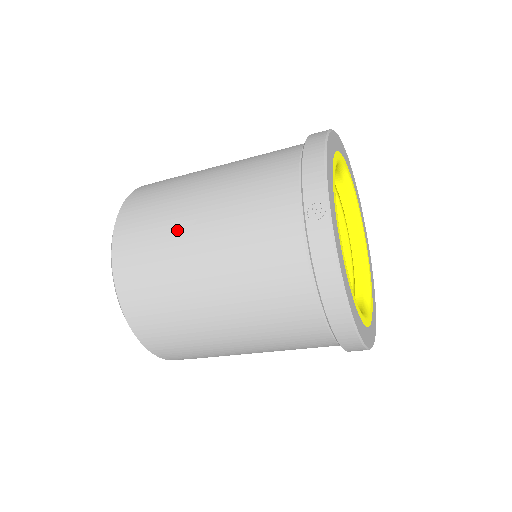
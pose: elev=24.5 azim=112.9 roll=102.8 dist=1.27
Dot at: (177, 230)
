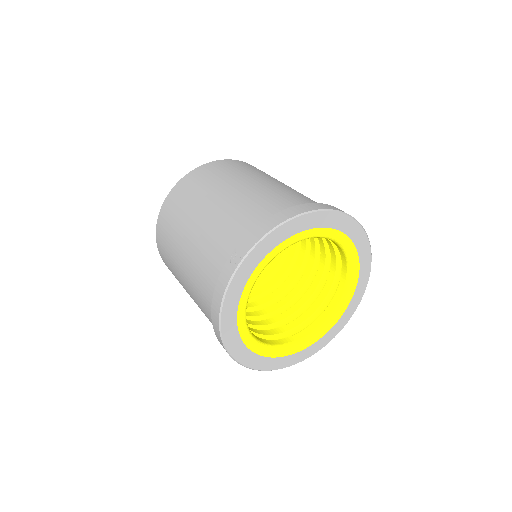
Dot at: (195, 206)
